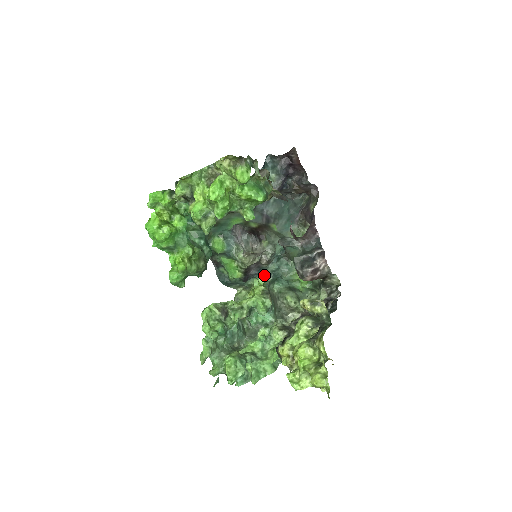
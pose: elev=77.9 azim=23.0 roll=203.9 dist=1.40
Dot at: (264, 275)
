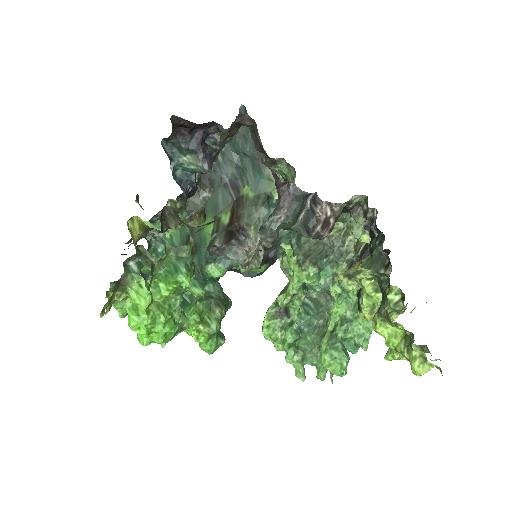
Dot at: (285, 241)
